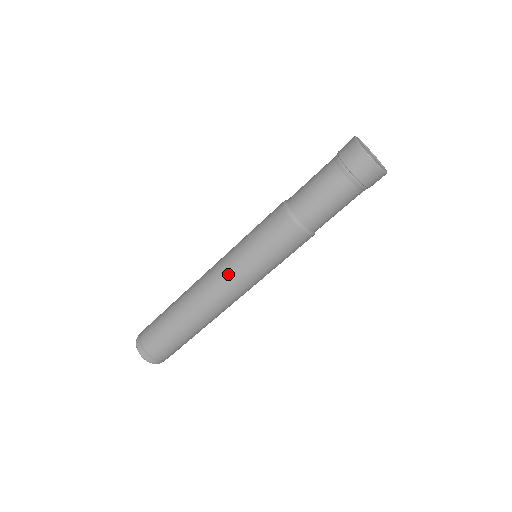
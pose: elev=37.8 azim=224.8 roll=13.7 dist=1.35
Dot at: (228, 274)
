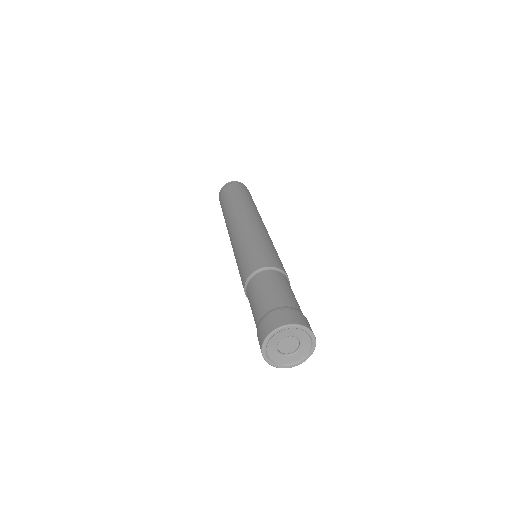
Dot at: occluded
